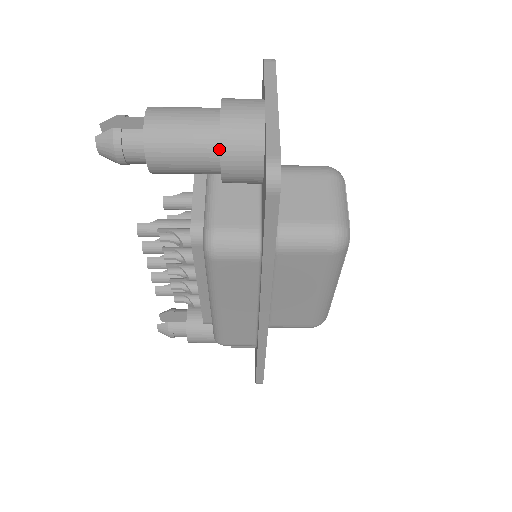
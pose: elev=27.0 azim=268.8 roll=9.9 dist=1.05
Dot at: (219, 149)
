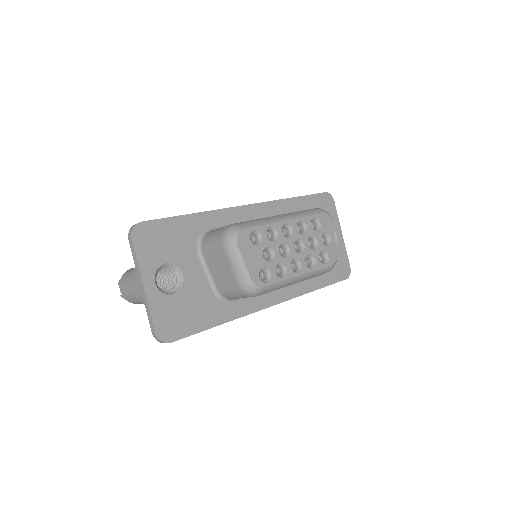
Dot at: occluded
